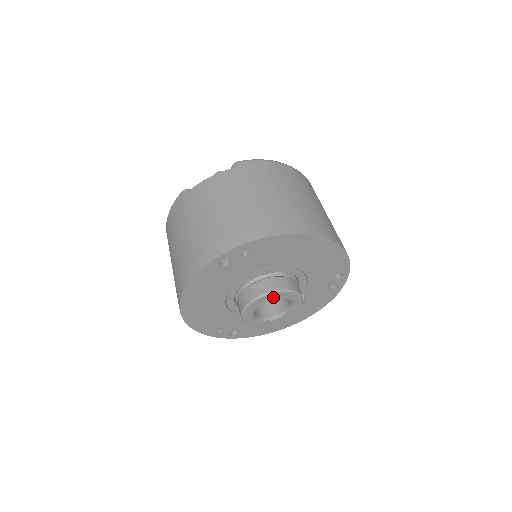
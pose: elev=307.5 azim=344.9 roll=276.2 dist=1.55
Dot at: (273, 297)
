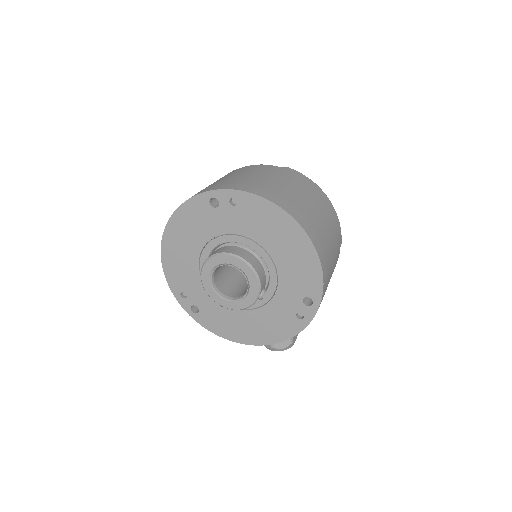
Dot at: (234, 263)
